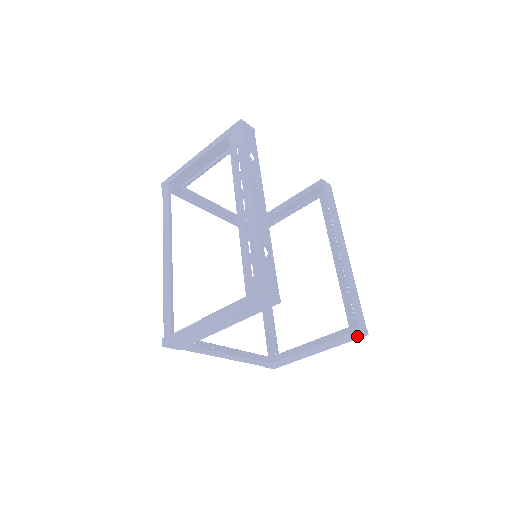
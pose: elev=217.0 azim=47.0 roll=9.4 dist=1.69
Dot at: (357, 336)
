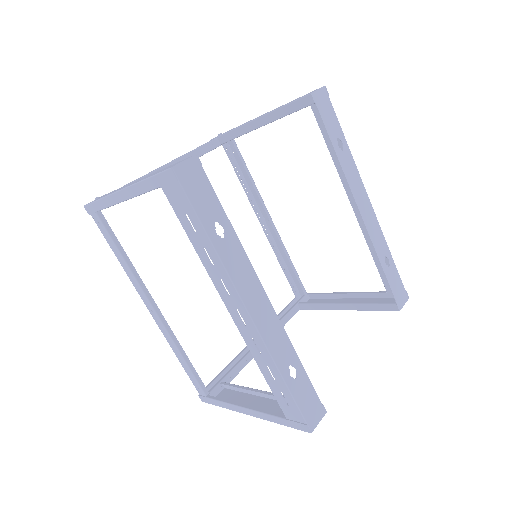
Dot at: occluded
